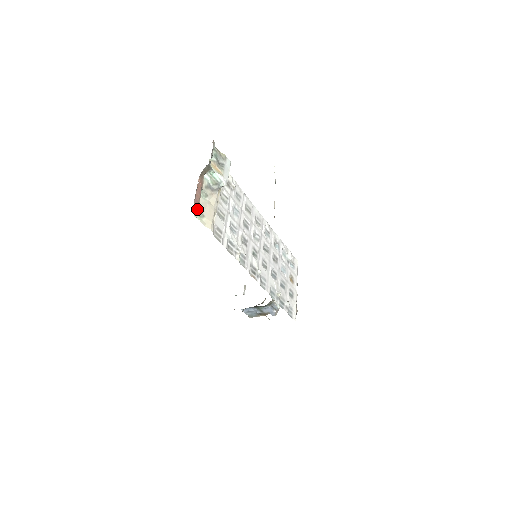
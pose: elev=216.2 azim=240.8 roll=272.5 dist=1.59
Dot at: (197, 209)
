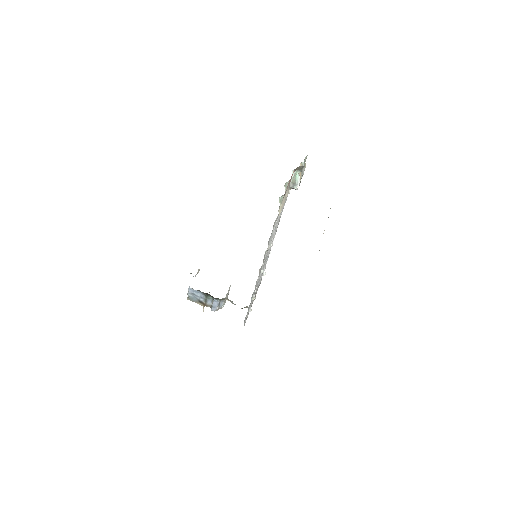
Dot at: occluded
